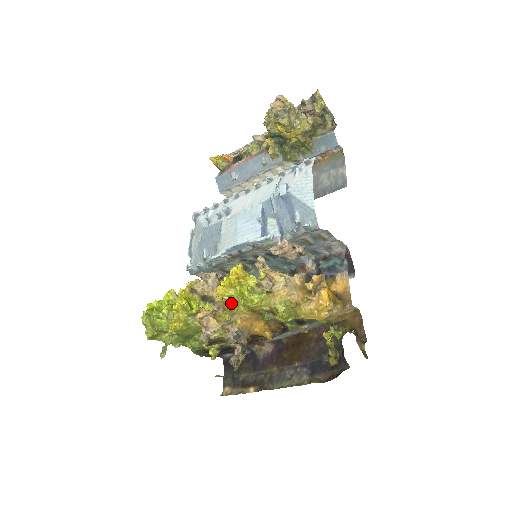
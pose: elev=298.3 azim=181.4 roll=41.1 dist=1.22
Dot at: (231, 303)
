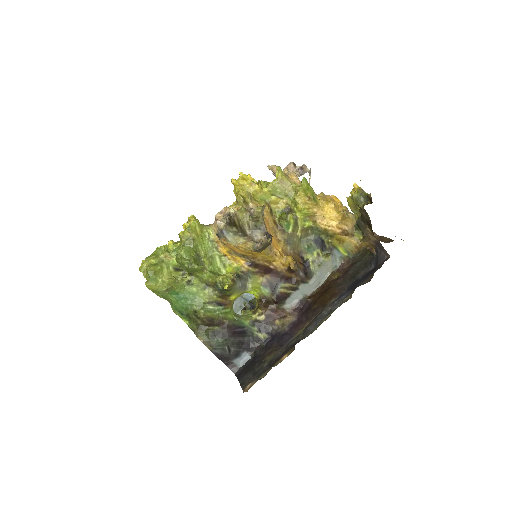
Dot at: occluded
